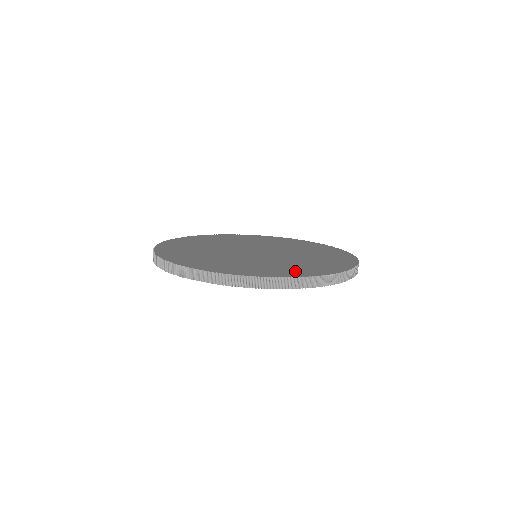
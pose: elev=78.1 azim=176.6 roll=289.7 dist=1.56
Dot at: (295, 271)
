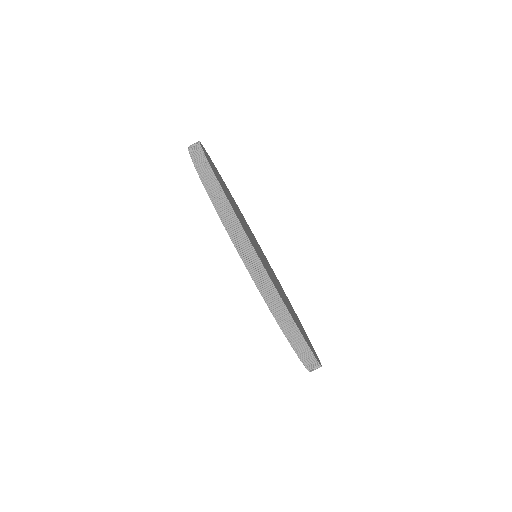
Dot at: occluded
